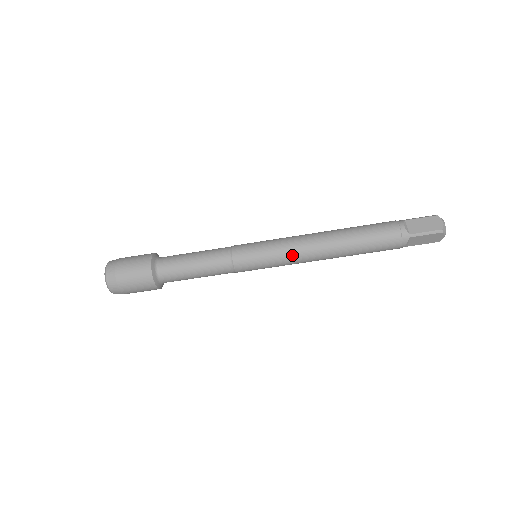
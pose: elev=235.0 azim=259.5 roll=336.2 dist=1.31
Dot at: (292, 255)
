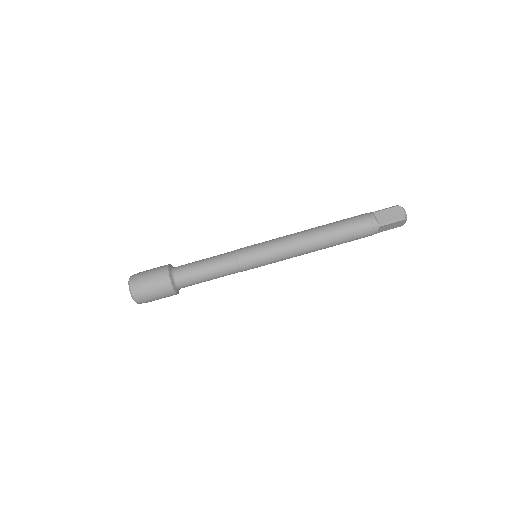
Dot at: (283, 238)
